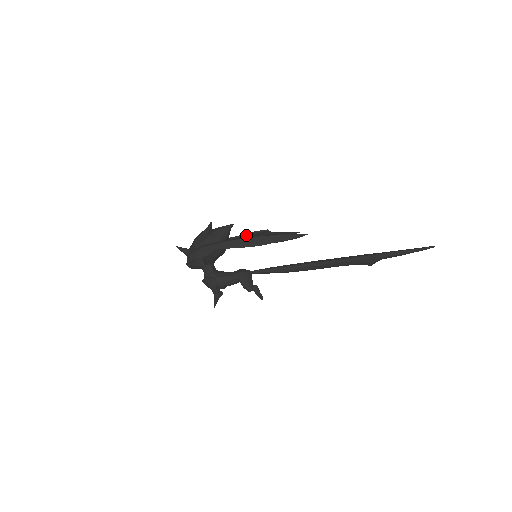
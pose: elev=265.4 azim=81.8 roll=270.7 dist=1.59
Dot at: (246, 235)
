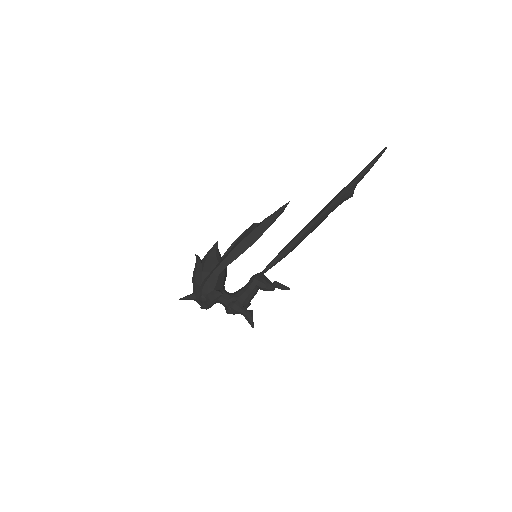
Dot at: (238, 240)
